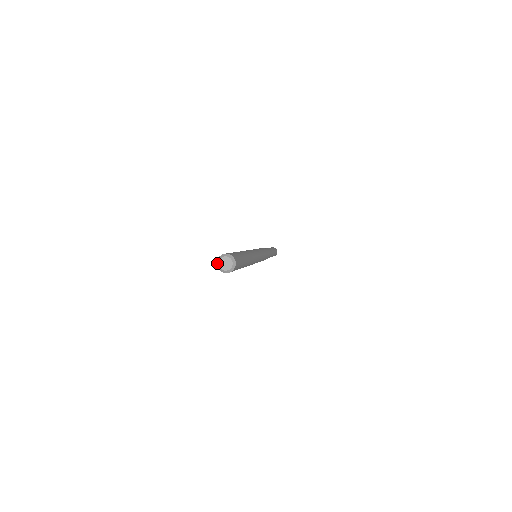
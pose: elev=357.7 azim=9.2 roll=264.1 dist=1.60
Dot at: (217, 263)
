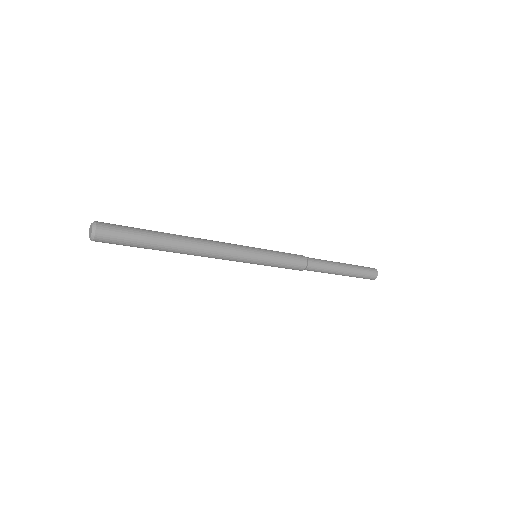
Dot at: occluded
